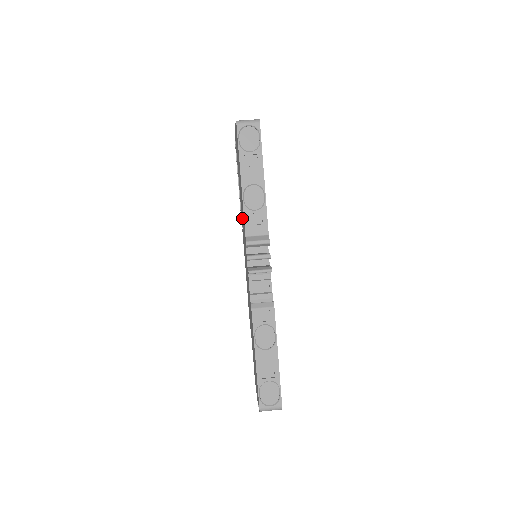
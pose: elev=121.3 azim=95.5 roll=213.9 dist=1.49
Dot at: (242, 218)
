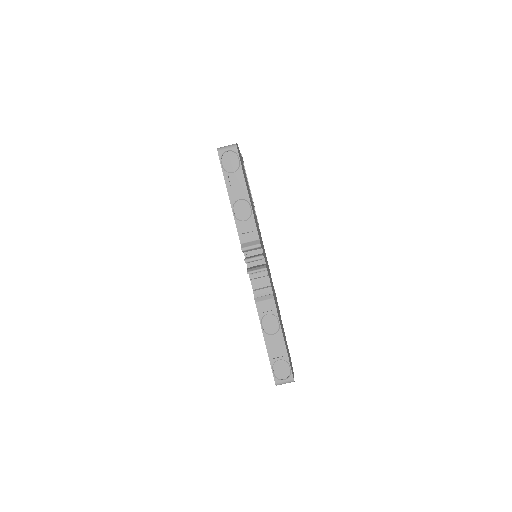
Dot at: occluded
